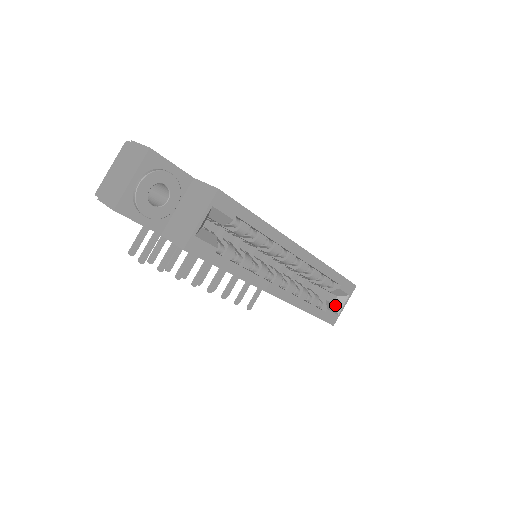
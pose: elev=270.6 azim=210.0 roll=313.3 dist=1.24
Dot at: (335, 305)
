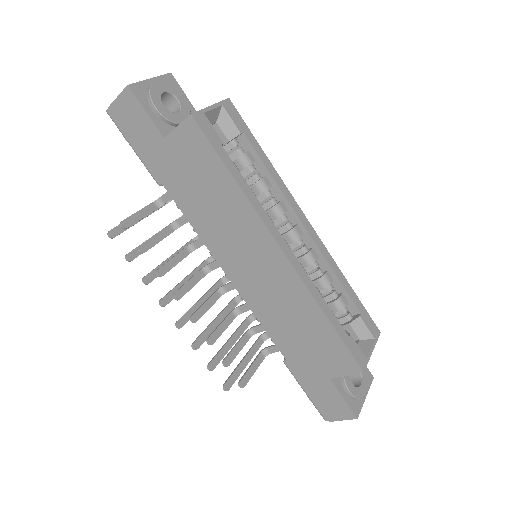
Dot at: occluded
